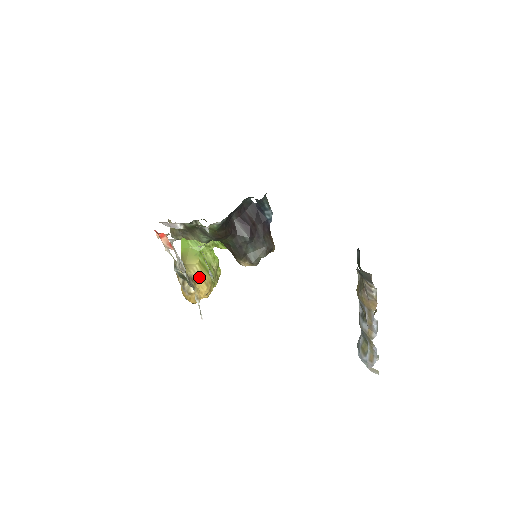
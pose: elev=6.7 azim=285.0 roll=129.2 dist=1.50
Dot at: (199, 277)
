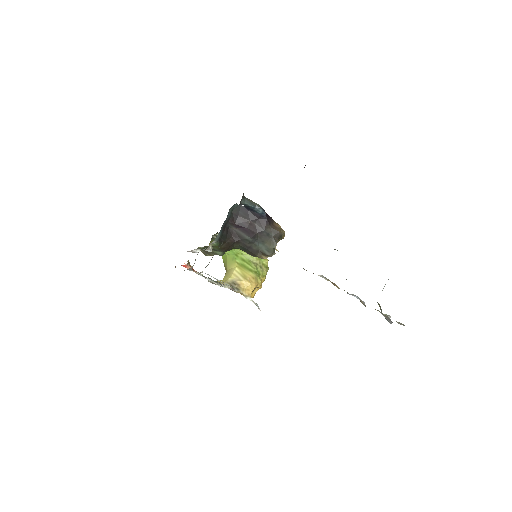
Dot at: (241, 278)
